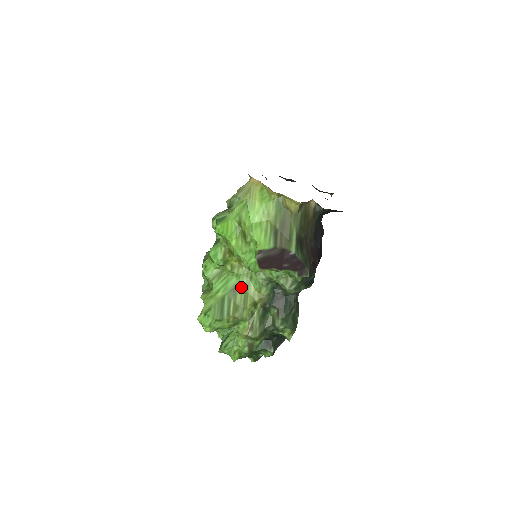
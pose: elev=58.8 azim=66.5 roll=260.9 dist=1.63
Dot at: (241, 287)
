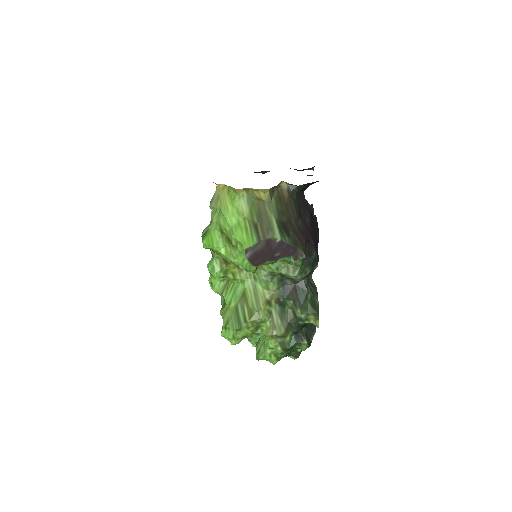
Dot at: (249, 291)
